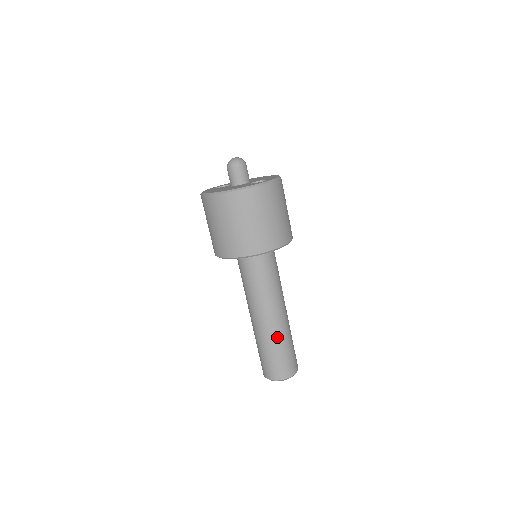
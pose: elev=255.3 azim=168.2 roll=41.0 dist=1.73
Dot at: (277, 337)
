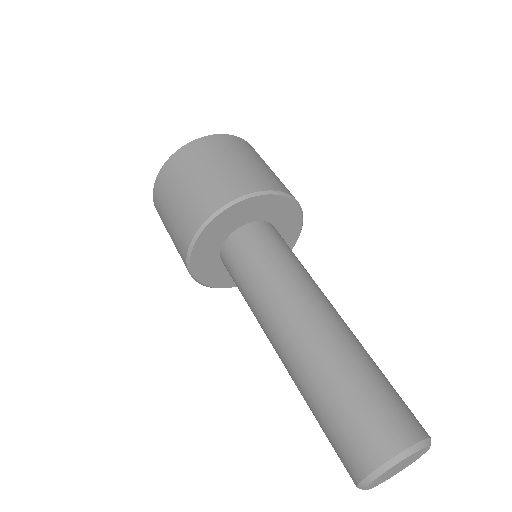
Dot at: (331, 356)
